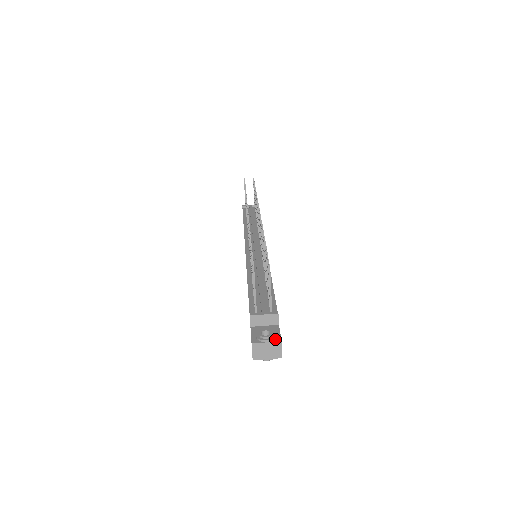
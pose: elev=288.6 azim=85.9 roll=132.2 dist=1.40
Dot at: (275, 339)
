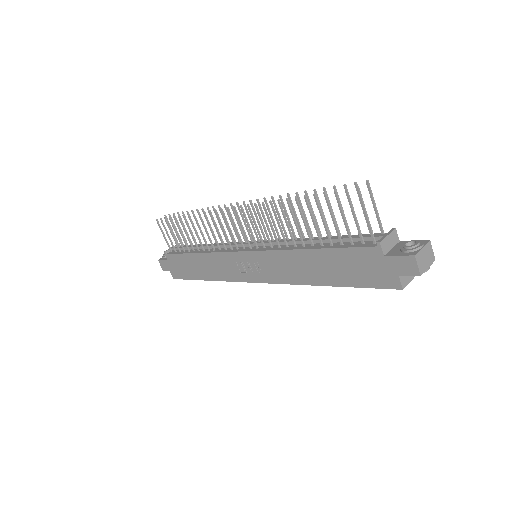
Dot at: (423, 243)
